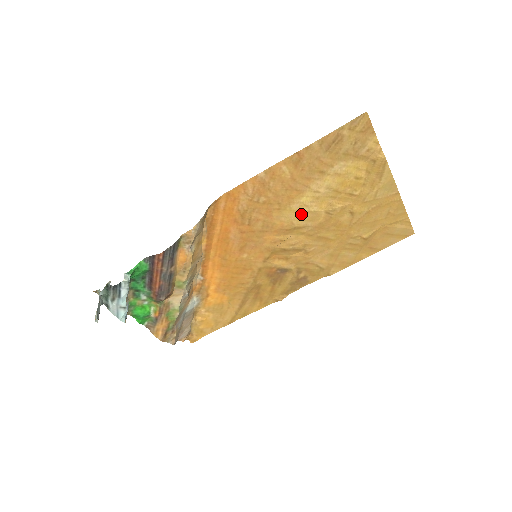
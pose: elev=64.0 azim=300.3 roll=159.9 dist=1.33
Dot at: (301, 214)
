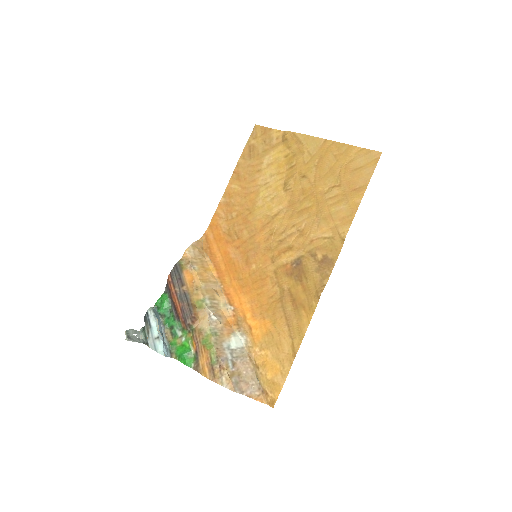
Dot at: (268, 205)
